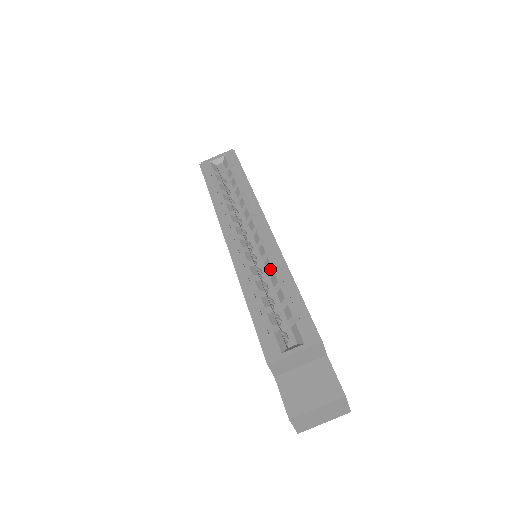
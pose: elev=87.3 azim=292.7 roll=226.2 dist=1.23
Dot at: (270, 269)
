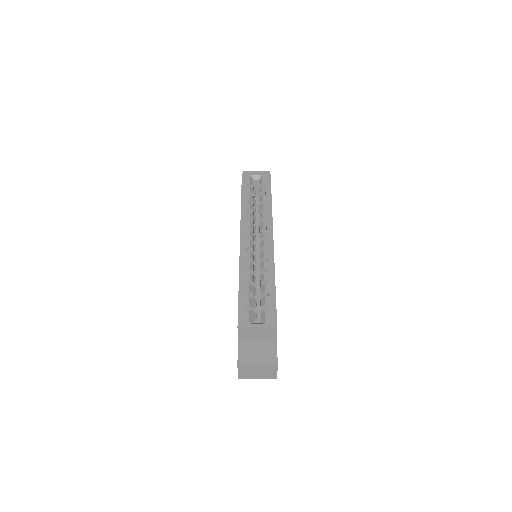
Dot at: (263, 269)
